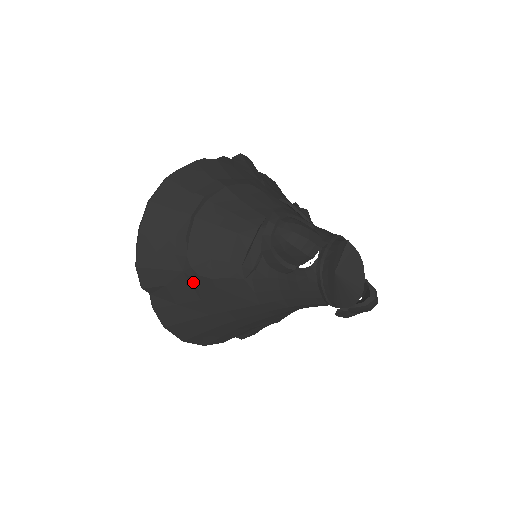
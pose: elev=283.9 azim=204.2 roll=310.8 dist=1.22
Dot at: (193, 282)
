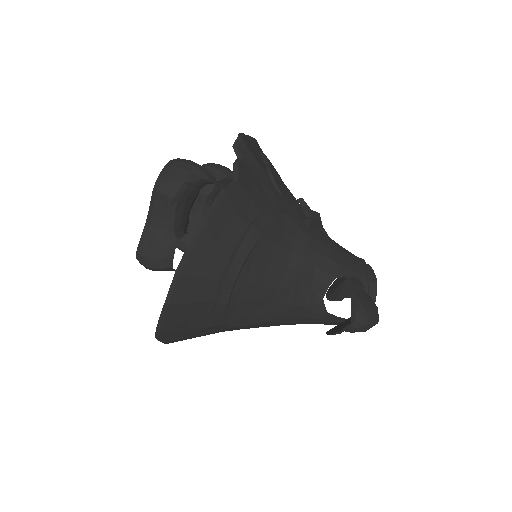
Dot at: (221, 328)
